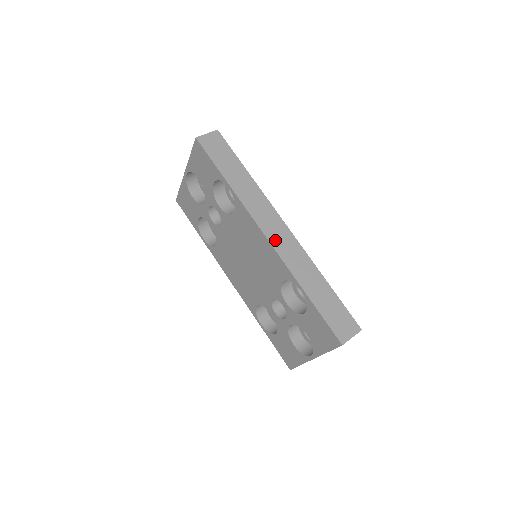
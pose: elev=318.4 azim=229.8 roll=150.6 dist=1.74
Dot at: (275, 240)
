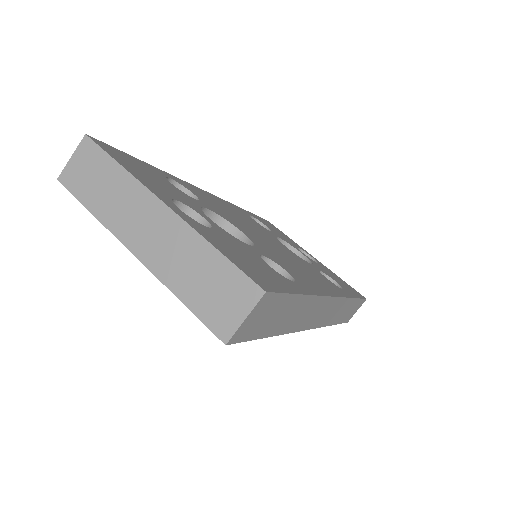
Dot at: (320, 322)
